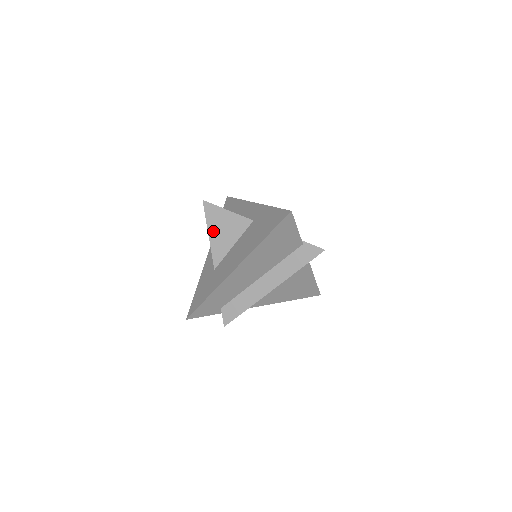
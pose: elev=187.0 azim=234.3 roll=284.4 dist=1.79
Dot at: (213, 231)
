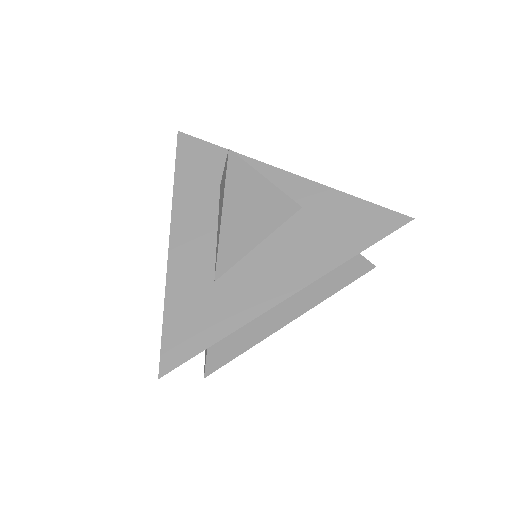
Dot at: (232, 212)
